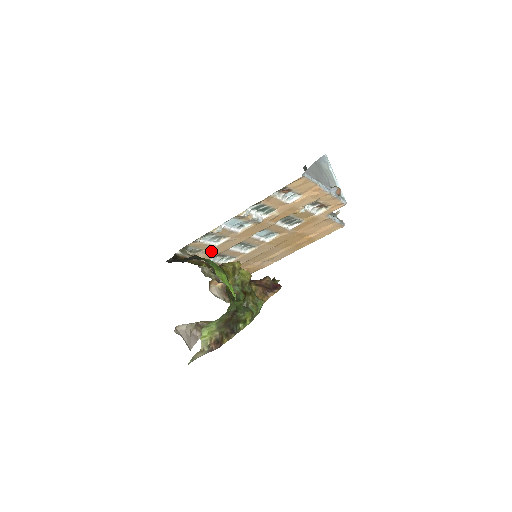
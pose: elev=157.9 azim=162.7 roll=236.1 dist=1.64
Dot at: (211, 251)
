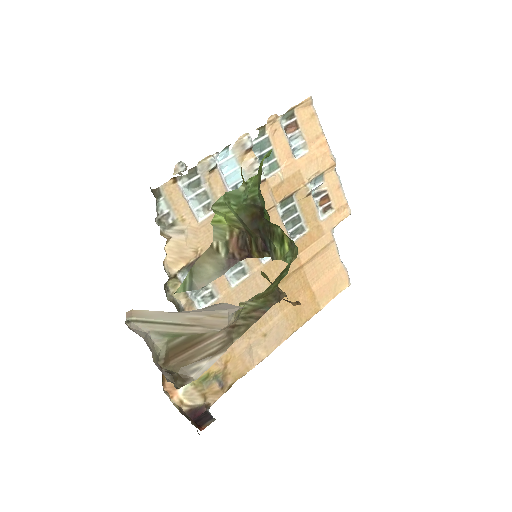
Dot at: (188, 237)
